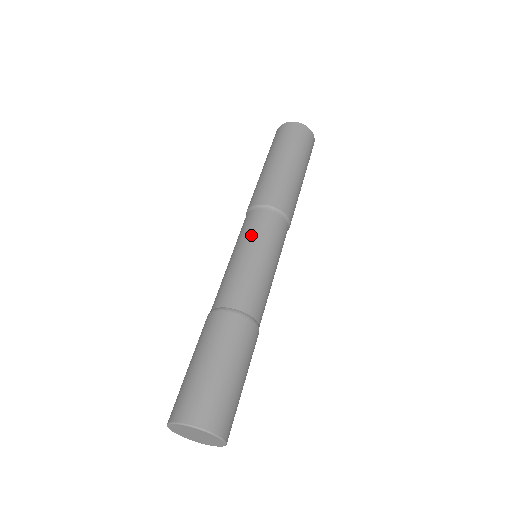
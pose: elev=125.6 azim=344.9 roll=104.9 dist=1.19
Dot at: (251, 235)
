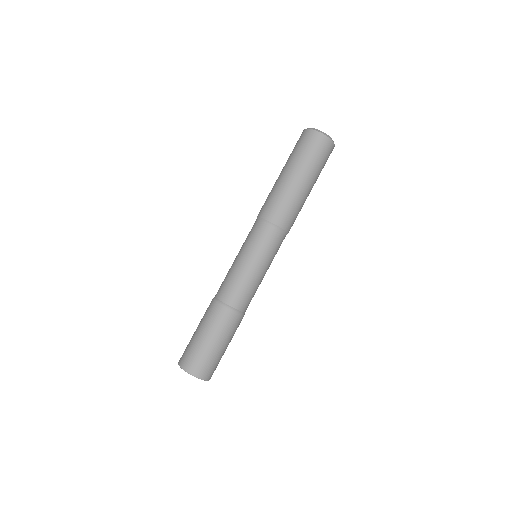
Dot at: (261, 251)
